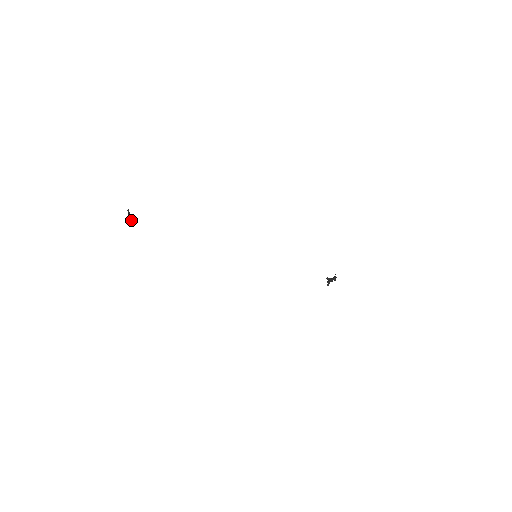
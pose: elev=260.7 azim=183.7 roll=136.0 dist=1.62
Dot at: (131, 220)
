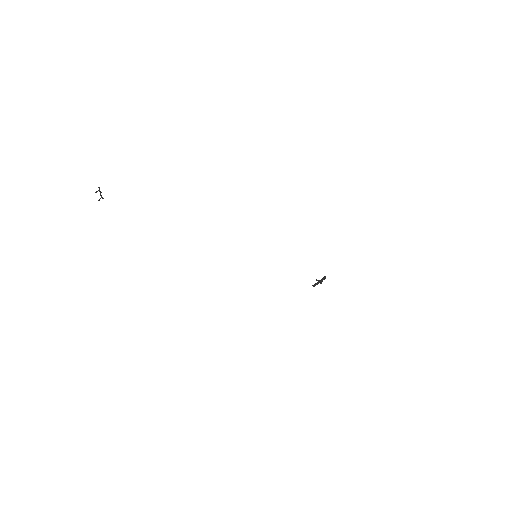
Dot at: (100, 198)
